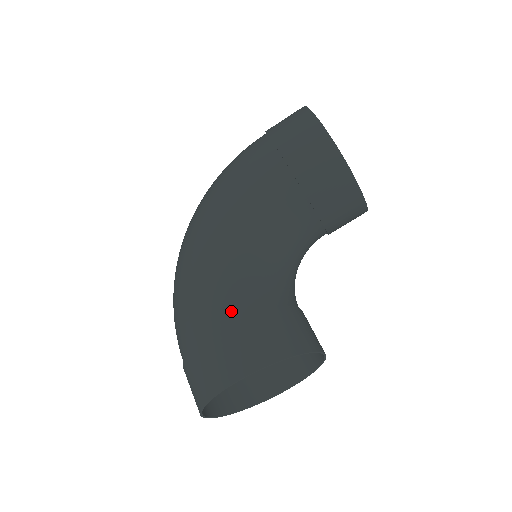
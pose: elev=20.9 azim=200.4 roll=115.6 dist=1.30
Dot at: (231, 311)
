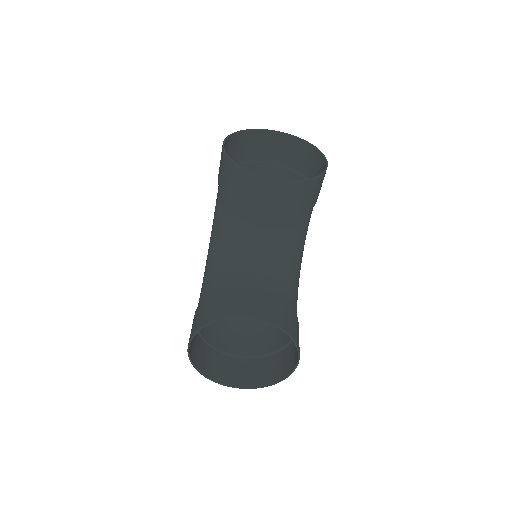
Dot at: (200, 302)
